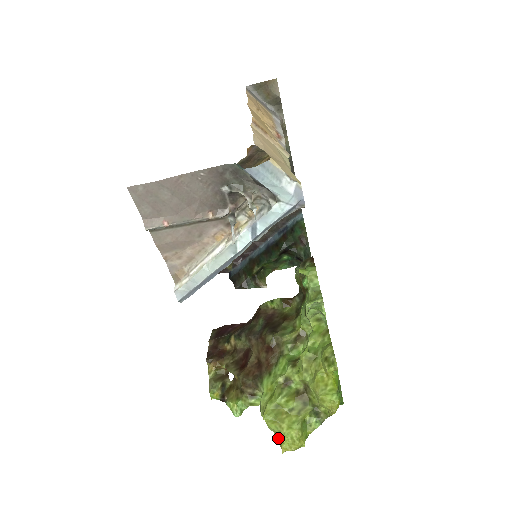
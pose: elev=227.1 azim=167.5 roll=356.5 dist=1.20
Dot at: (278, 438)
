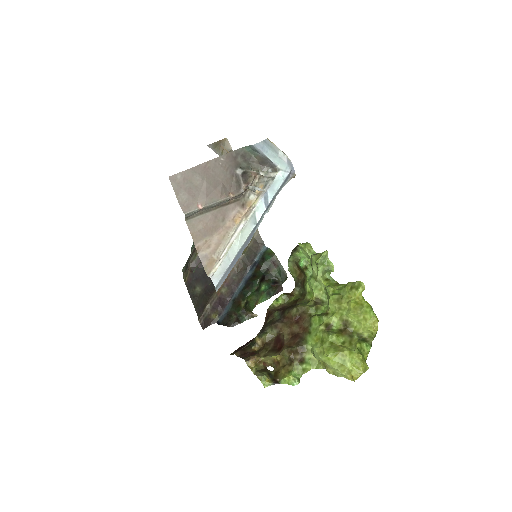
Dot at: (344, 372)
